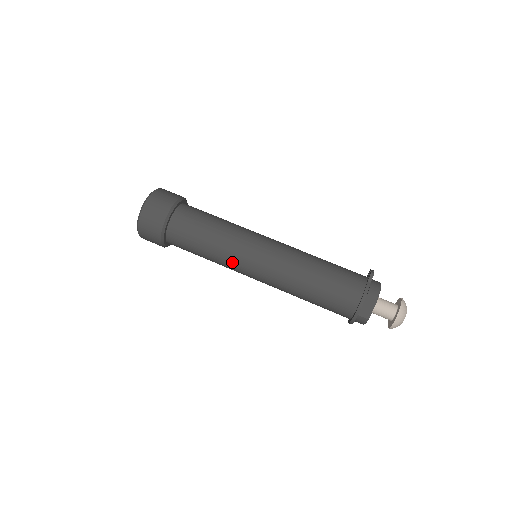
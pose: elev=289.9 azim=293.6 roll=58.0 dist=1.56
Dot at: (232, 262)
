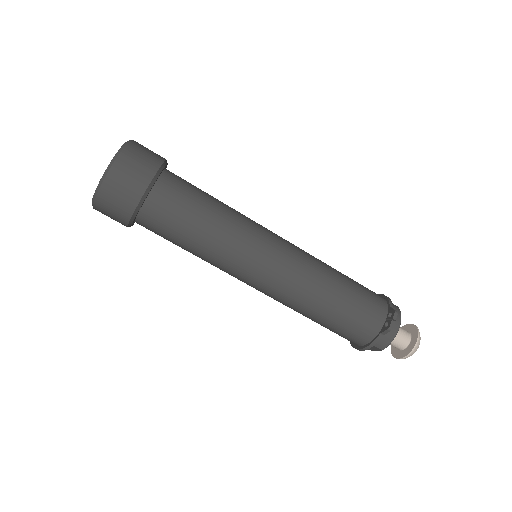
Dot at: occluded
